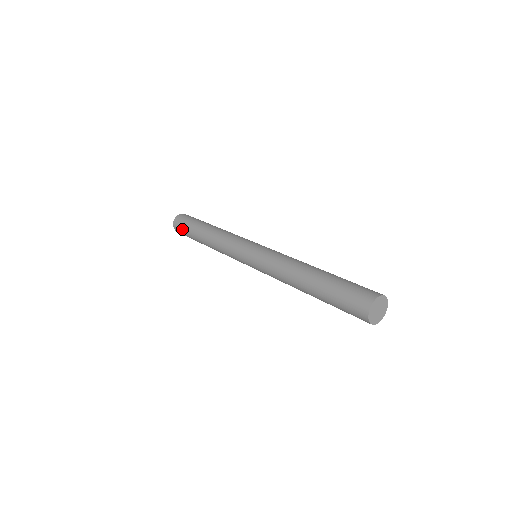
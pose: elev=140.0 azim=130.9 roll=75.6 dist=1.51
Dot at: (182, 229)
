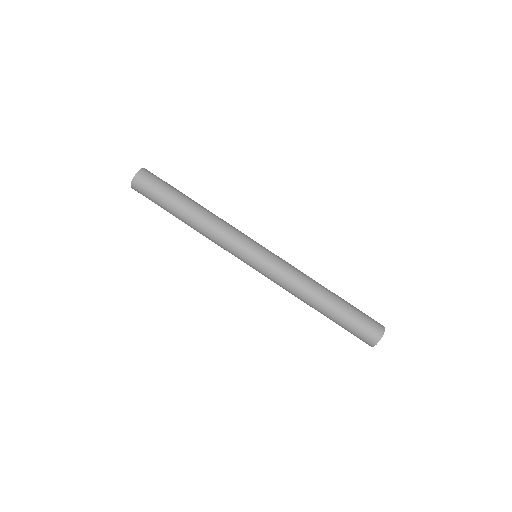
Dot at: occluded
